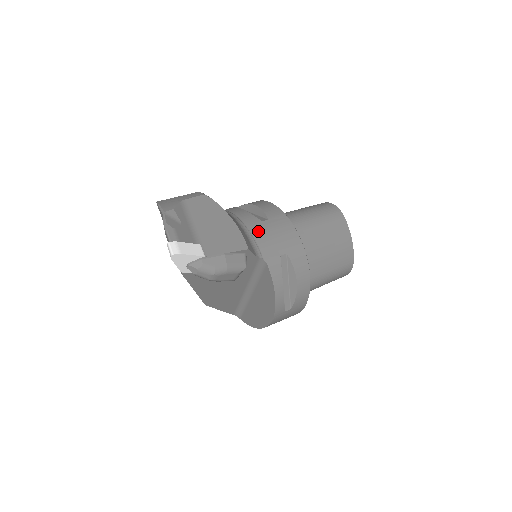
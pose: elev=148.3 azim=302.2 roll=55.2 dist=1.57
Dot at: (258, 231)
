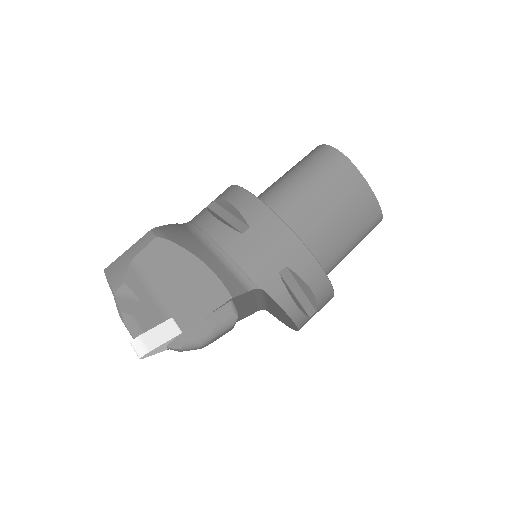
Dot at: (241, 252)
